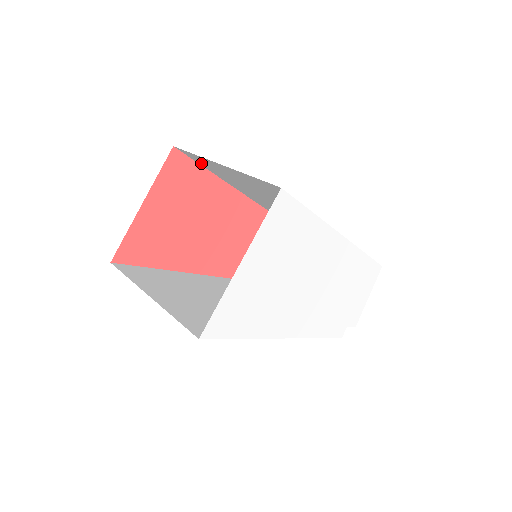
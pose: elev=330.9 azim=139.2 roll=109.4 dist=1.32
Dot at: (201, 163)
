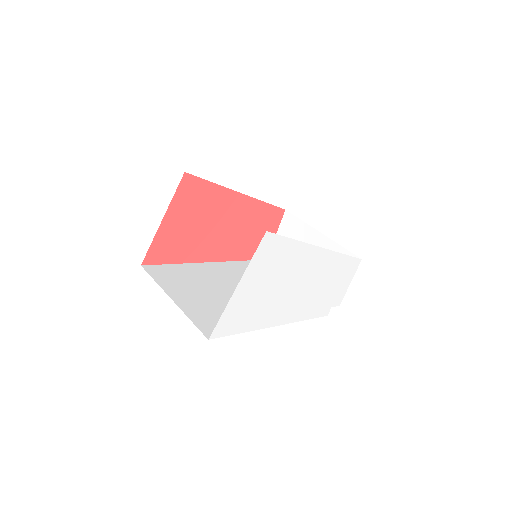
Dot at: occluded
